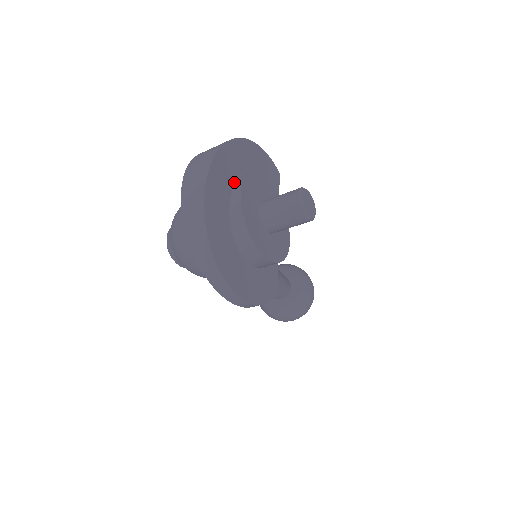
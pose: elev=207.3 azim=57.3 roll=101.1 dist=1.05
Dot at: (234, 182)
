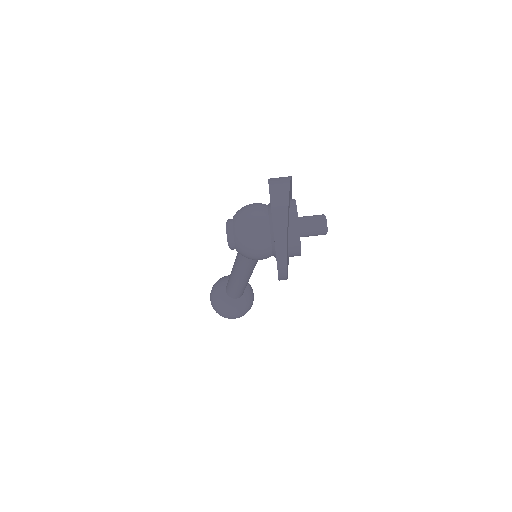
Dot at: (290, 201)
